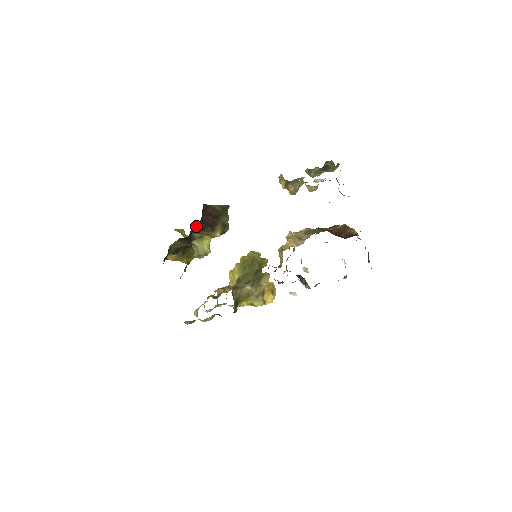
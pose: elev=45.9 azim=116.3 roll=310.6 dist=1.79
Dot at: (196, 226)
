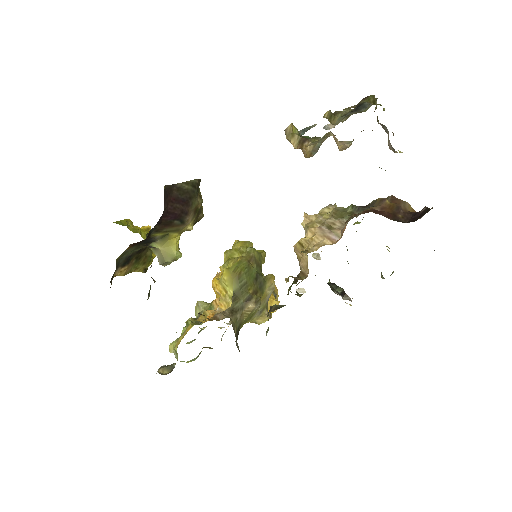
Dot at: (157, 223)
